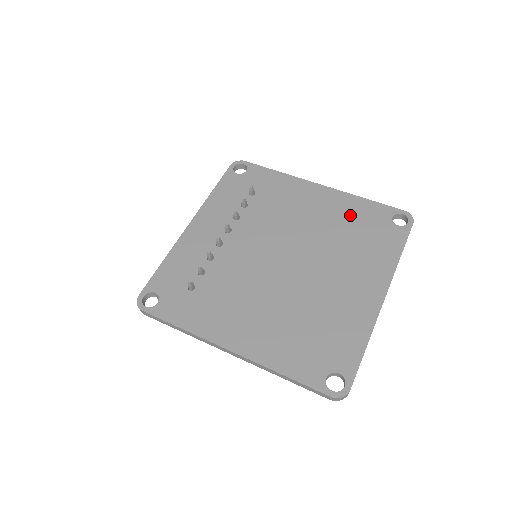
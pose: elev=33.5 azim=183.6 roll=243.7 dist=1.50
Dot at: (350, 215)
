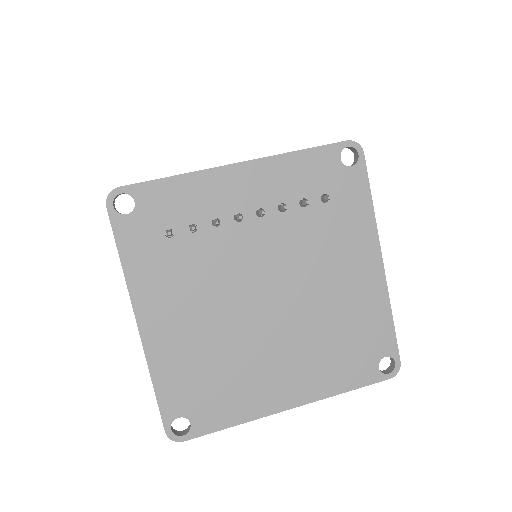
Dot at: (362, 318)
